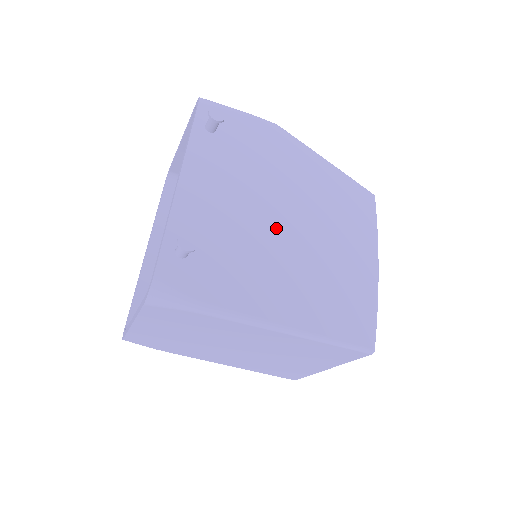
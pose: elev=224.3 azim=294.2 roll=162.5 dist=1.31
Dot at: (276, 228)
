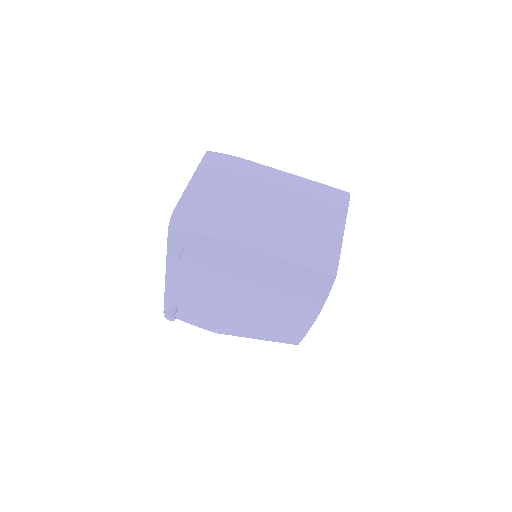
Dot at: occluded
